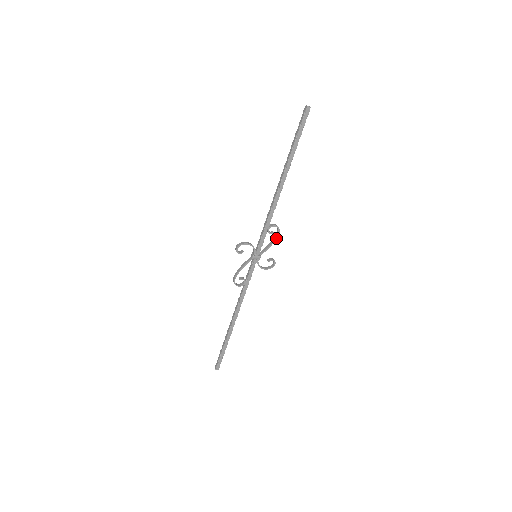
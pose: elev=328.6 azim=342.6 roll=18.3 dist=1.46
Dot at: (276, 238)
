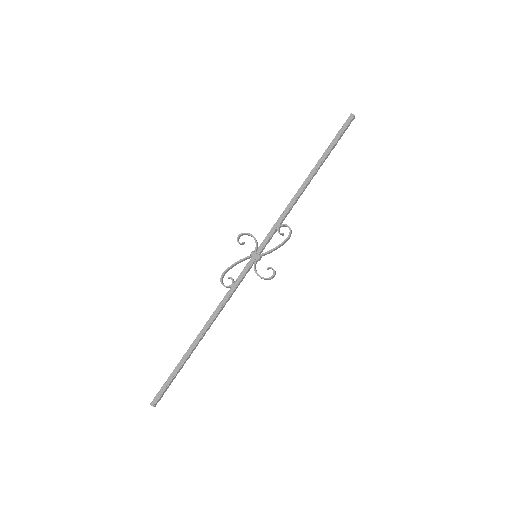
Dot at: (284, 241)
